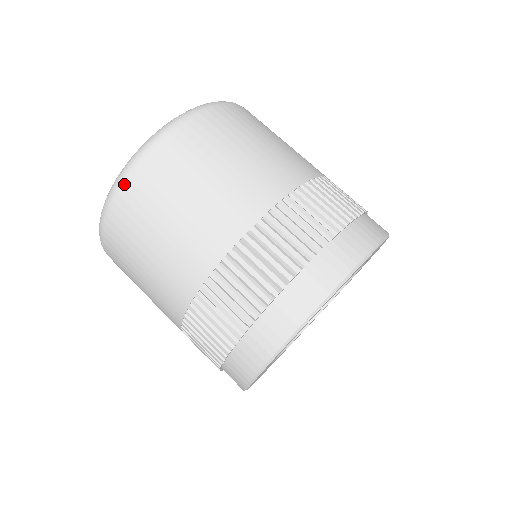
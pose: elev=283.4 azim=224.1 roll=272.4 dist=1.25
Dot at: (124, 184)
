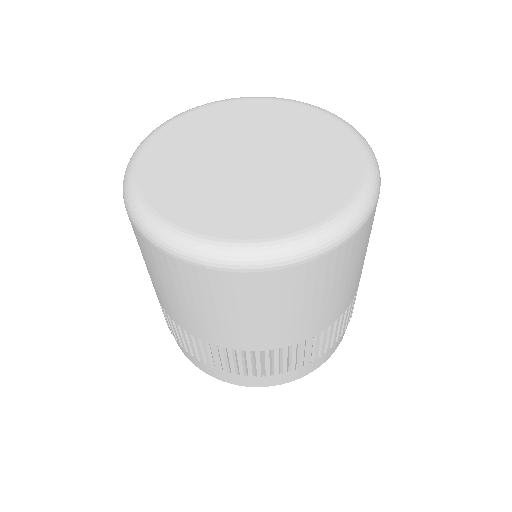
Dot at: (188, 264)
